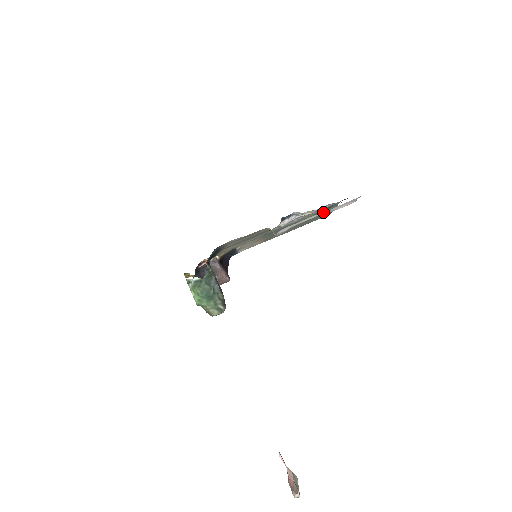
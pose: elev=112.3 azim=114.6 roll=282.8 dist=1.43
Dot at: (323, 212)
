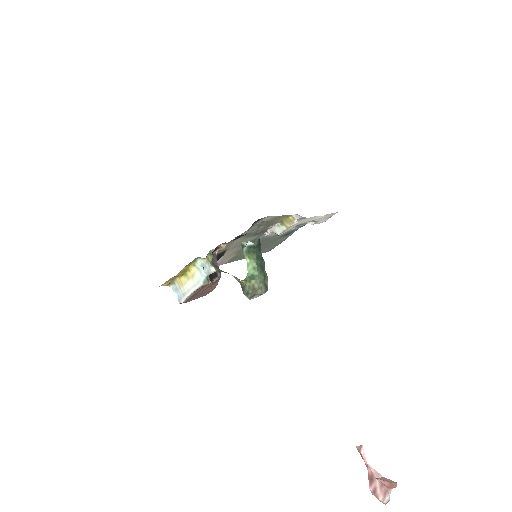
Dot at: (280, 239)
